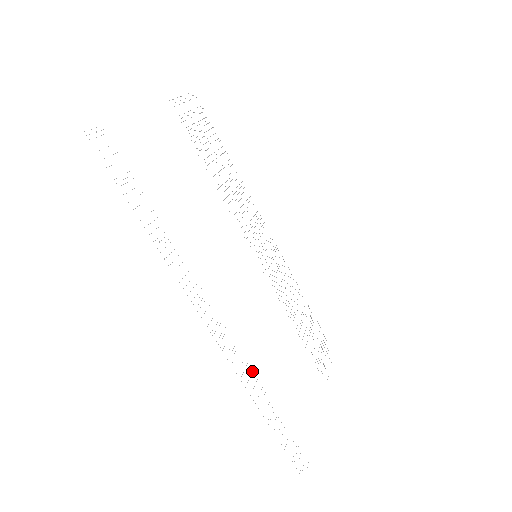
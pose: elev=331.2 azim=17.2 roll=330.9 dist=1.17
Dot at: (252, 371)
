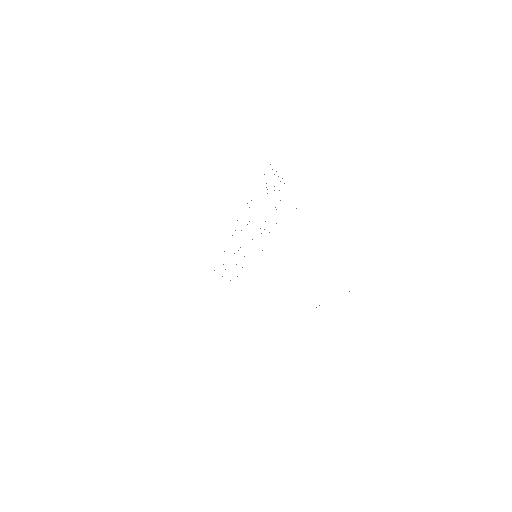
Dot at: occluded
